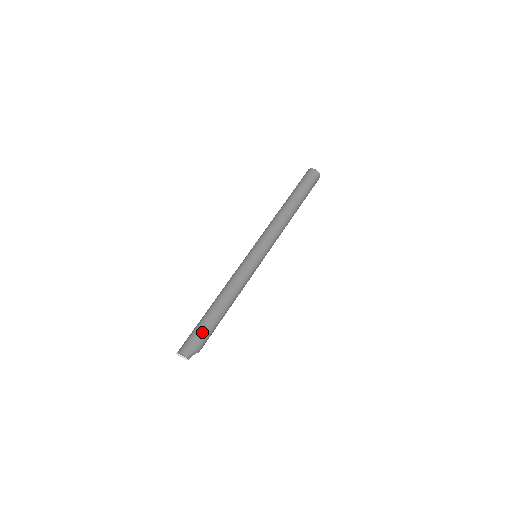
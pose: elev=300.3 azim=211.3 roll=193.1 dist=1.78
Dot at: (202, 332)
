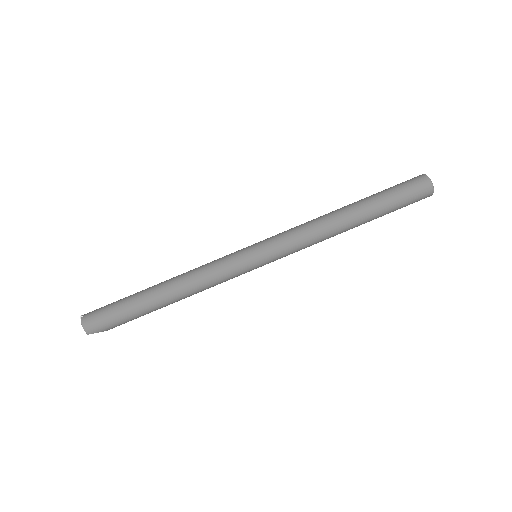
Dot at: (122, 318)
